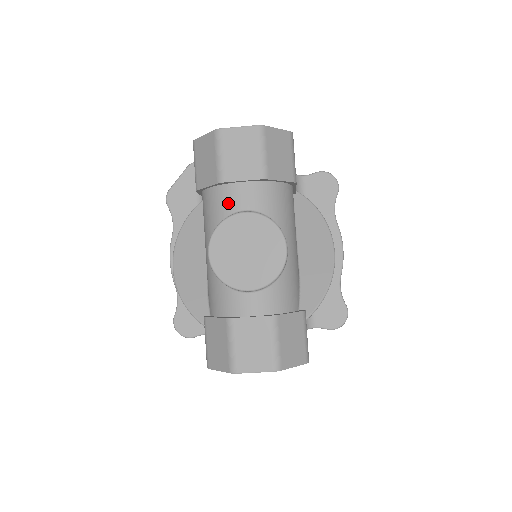
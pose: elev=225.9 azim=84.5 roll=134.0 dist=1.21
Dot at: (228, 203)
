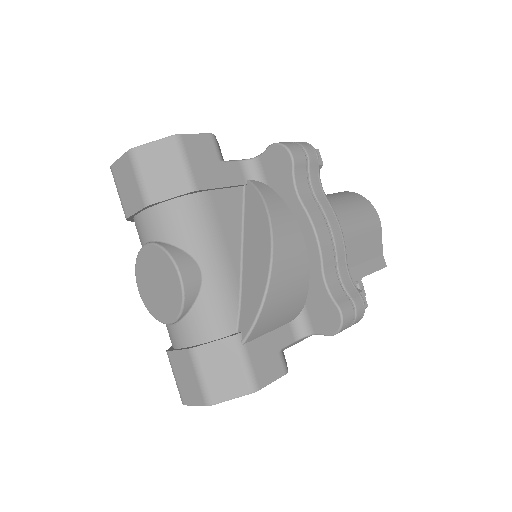
Dot at: (140, 236)
